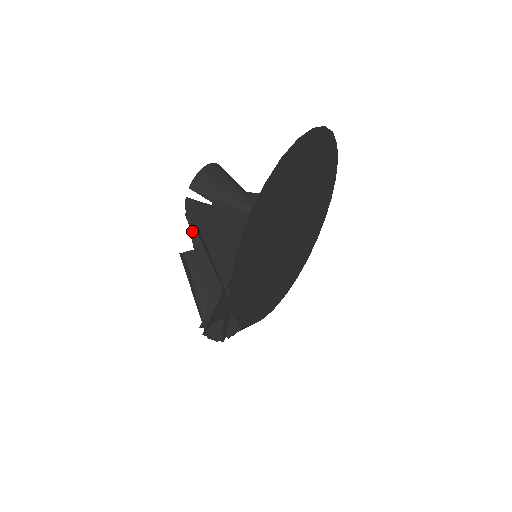
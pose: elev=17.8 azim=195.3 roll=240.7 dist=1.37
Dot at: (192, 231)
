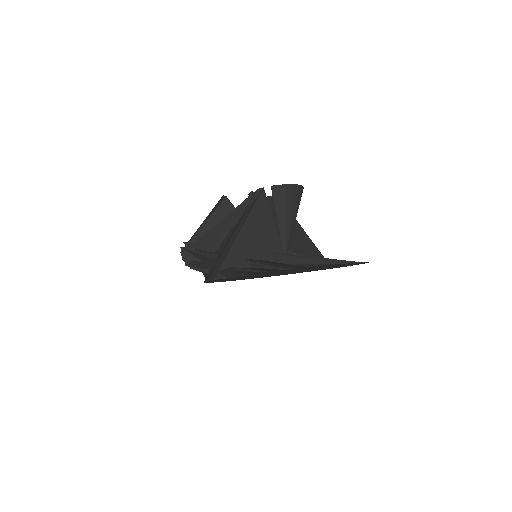
Dot at: (244, 203)
